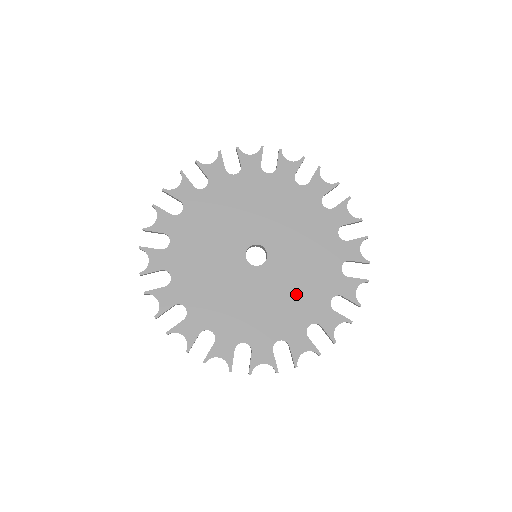
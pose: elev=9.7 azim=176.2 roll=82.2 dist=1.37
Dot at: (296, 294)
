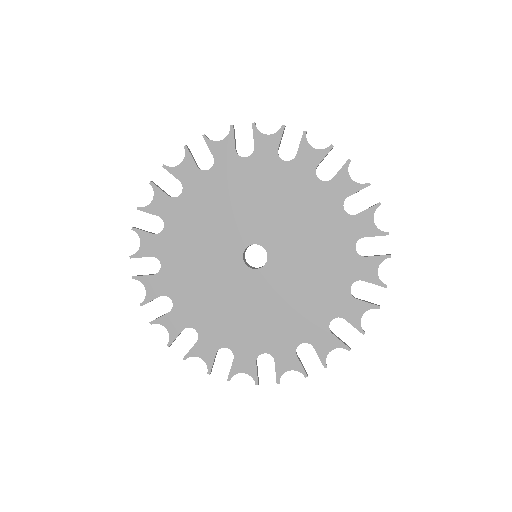
Dot at: (318, 267)
